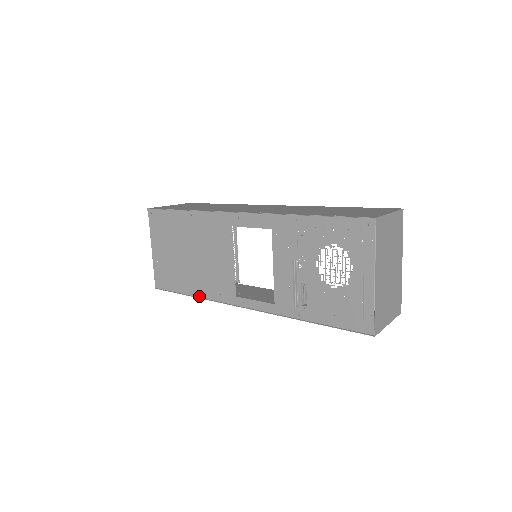
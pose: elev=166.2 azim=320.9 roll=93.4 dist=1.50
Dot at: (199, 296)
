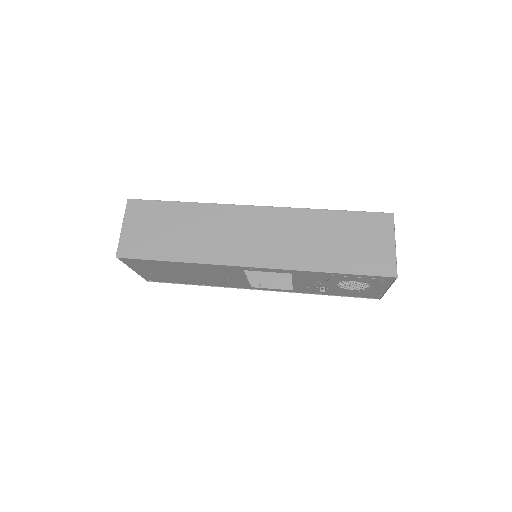
Dot at: occluded
